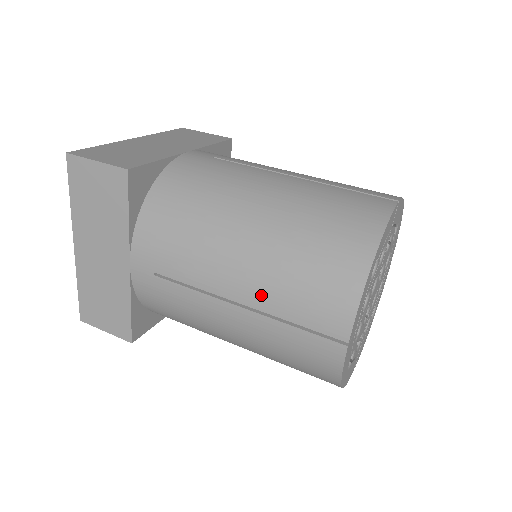
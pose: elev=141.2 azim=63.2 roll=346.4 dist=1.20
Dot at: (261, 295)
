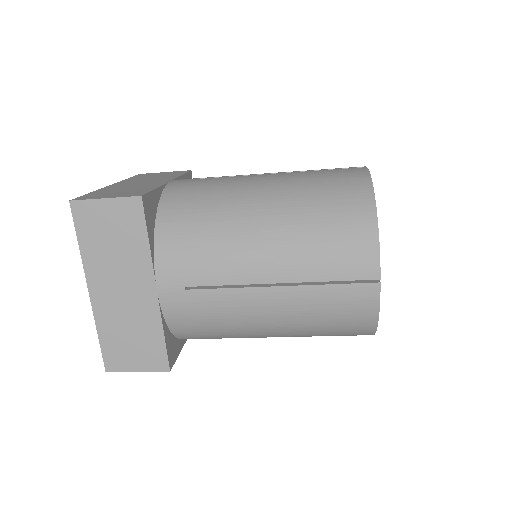
Dot at: (294, 268)
